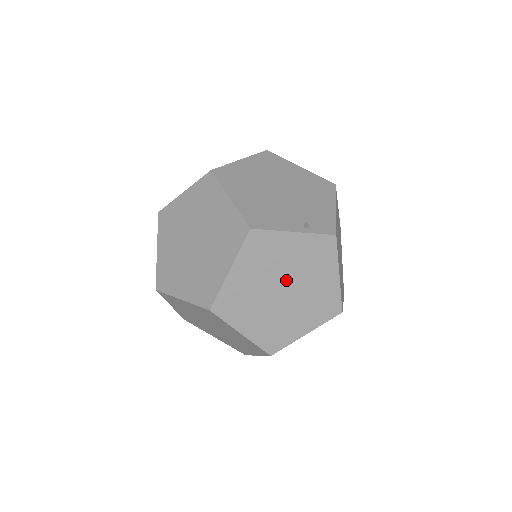
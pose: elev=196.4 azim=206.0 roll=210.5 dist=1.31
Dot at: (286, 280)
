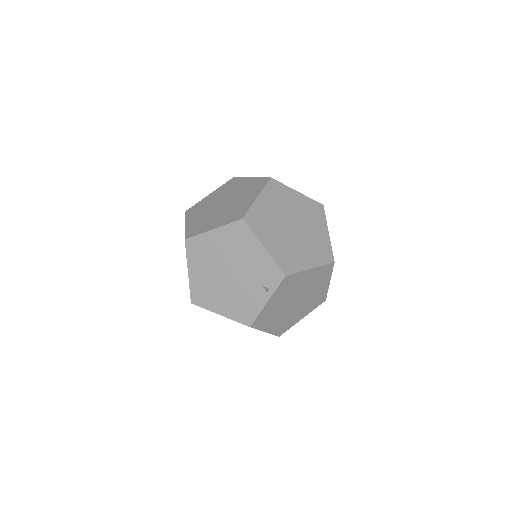
Dot at: (291, 301)
